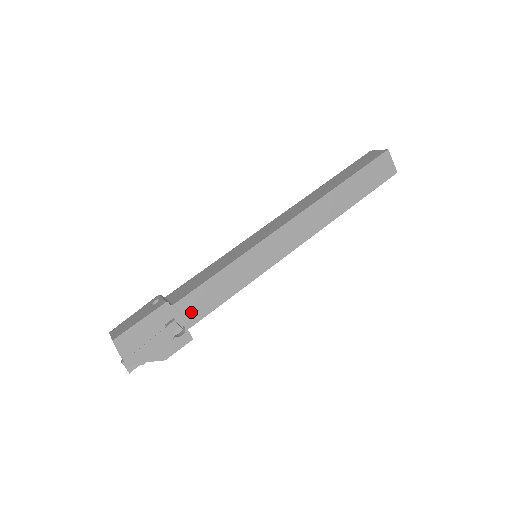
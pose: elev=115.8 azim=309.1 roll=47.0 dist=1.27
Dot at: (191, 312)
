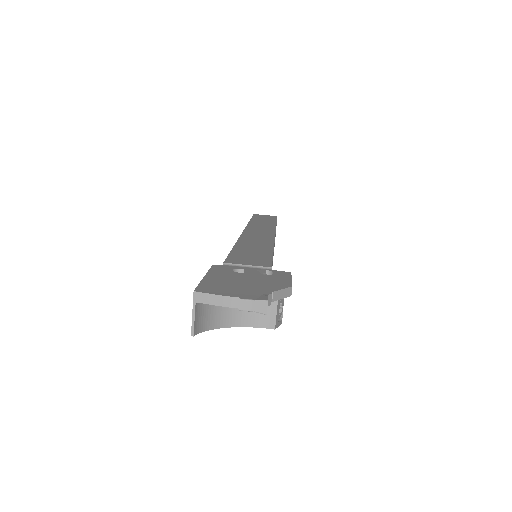
Dot at: (252, 263)
